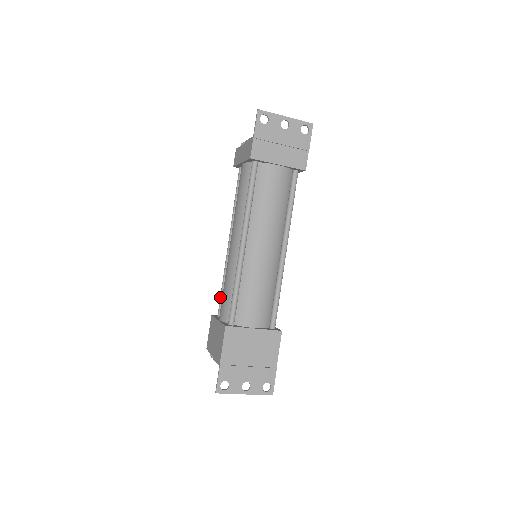
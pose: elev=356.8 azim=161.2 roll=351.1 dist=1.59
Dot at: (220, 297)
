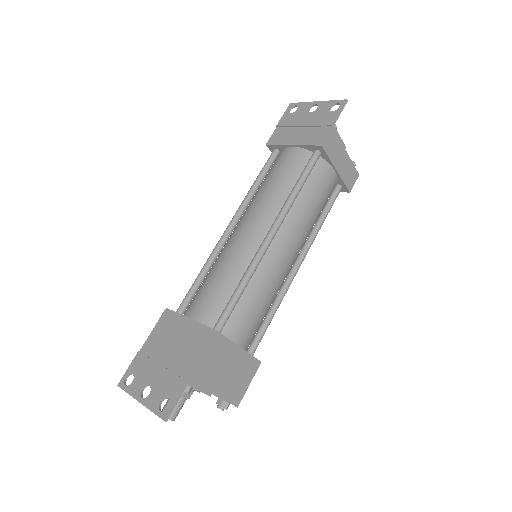
Dot at: occluded
